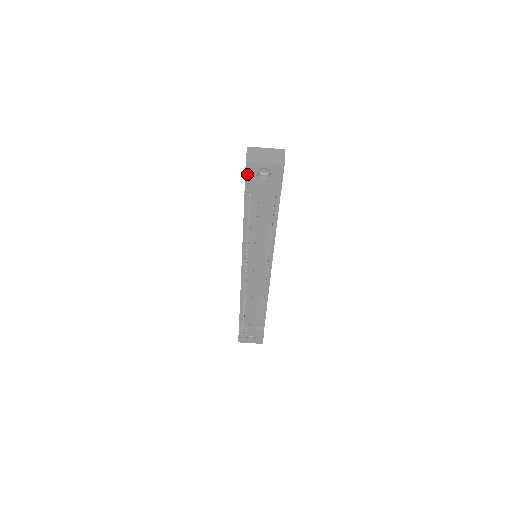
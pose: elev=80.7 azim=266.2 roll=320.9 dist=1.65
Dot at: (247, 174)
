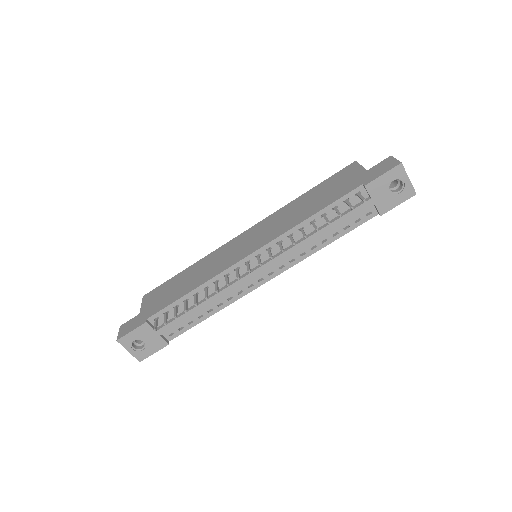
Dot at: (388, 173)
